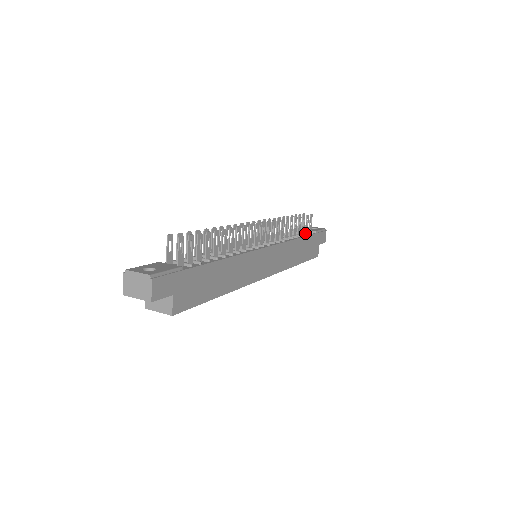
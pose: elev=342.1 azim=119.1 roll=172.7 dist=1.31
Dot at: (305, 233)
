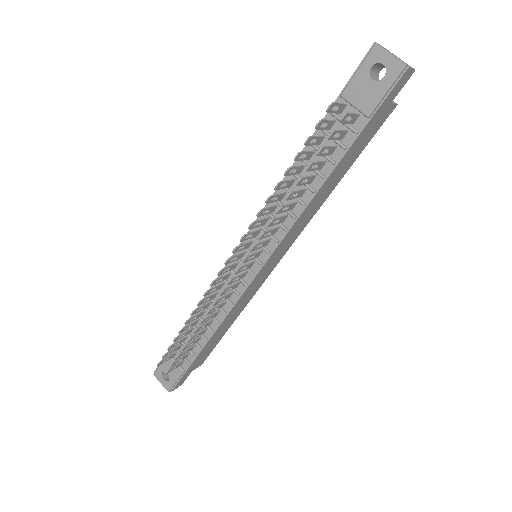
Dot at: (338, 146)
